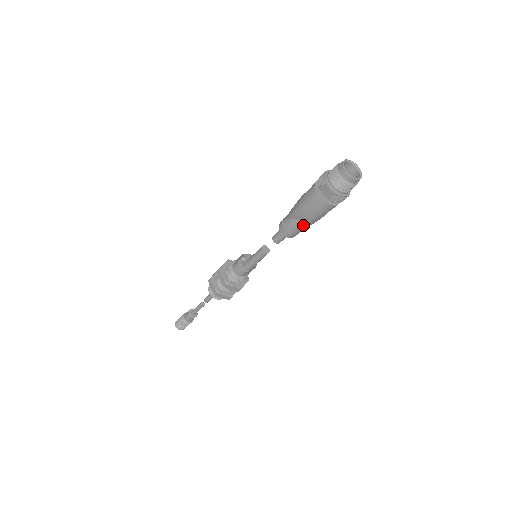
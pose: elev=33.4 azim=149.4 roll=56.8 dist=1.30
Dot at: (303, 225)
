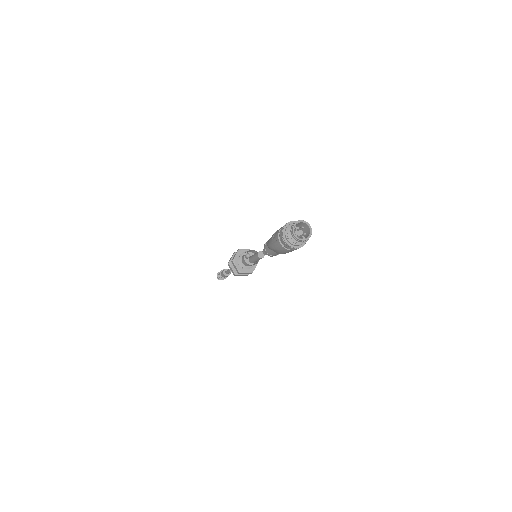
Dot at: occluded
